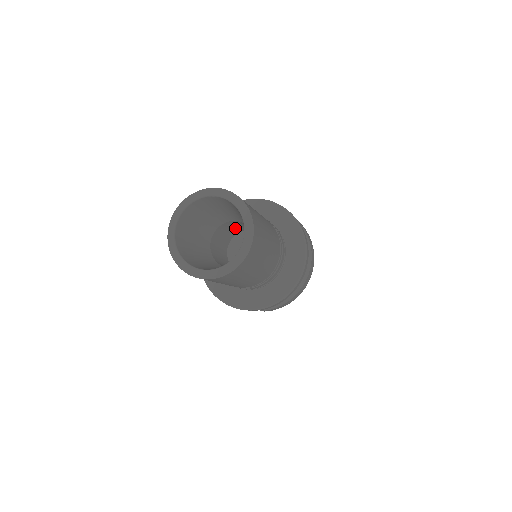
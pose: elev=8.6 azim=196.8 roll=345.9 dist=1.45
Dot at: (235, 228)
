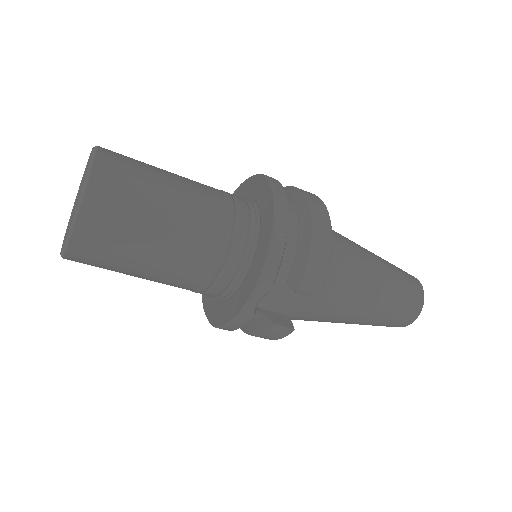
Dot at: occluded
